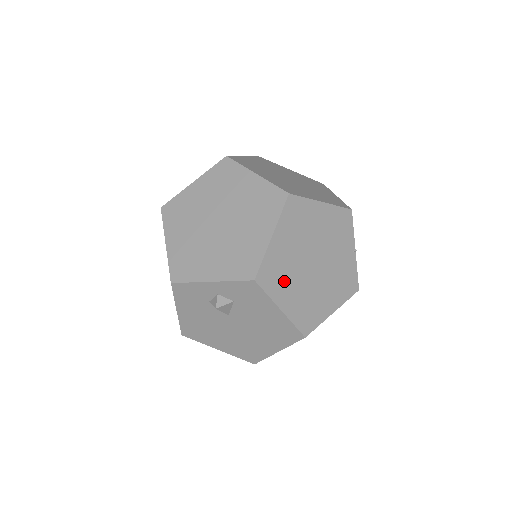
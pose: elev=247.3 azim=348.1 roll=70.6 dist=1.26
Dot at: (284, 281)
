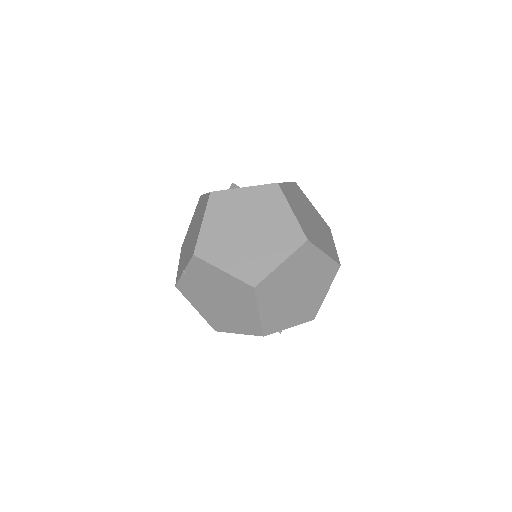
Dot at: occluded
